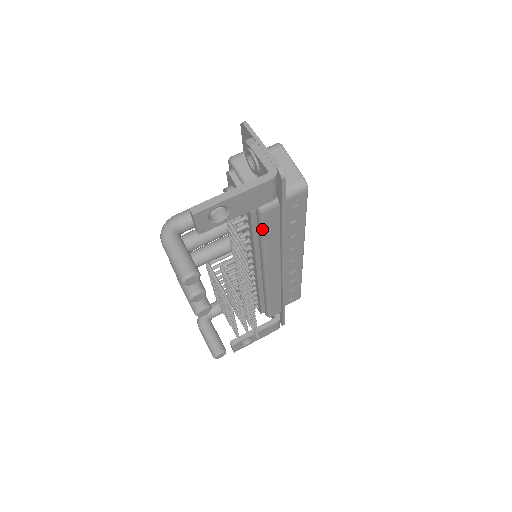
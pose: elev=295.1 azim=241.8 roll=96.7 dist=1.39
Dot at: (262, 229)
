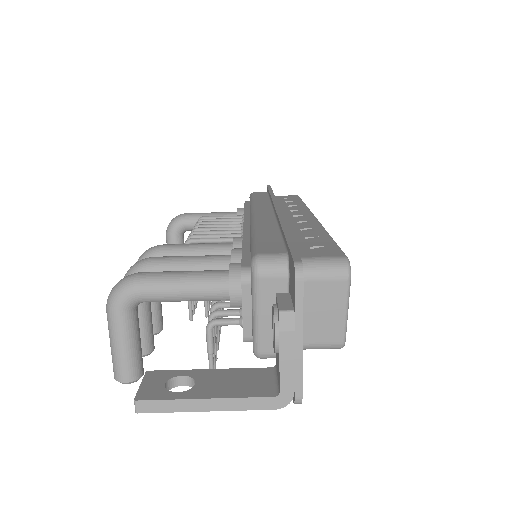
Dot at: occluded
